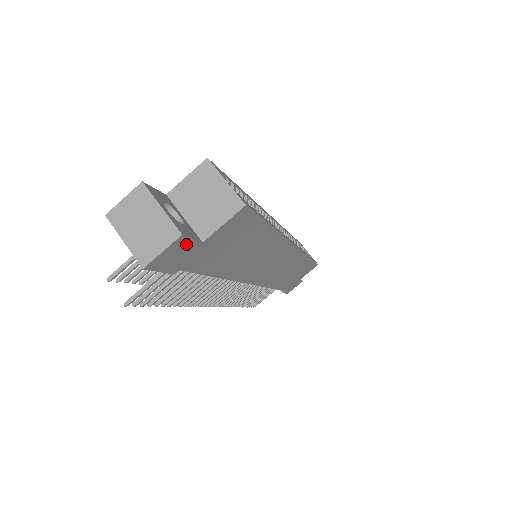
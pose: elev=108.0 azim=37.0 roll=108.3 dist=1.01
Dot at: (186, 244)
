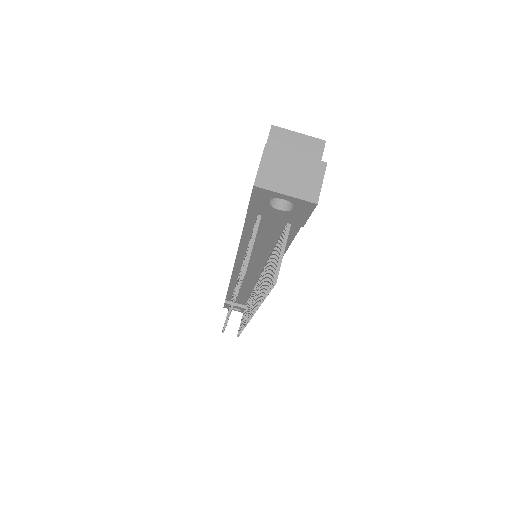
Dot at: occluded
